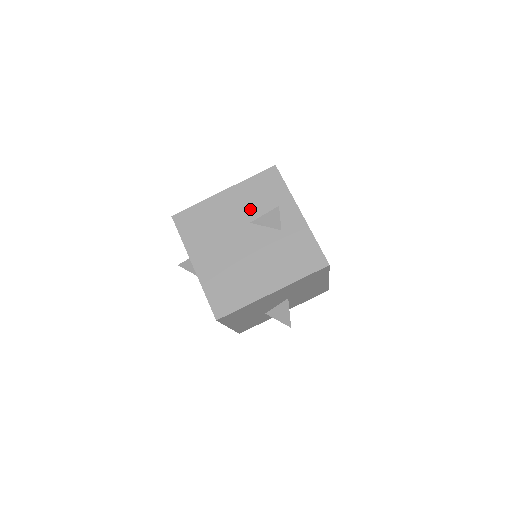
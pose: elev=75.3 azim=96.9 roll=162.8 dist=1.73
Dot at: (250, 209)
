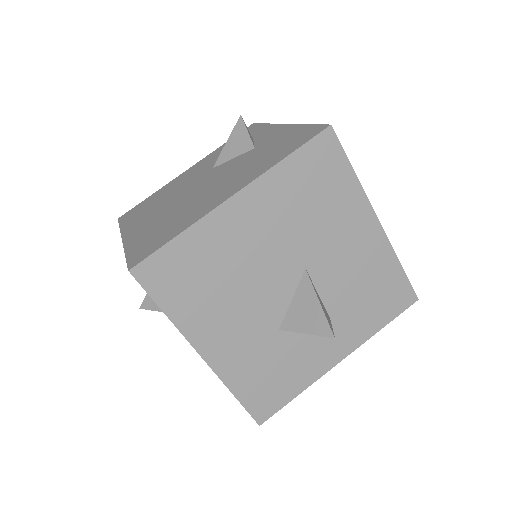
Dot at: (215, 161)
